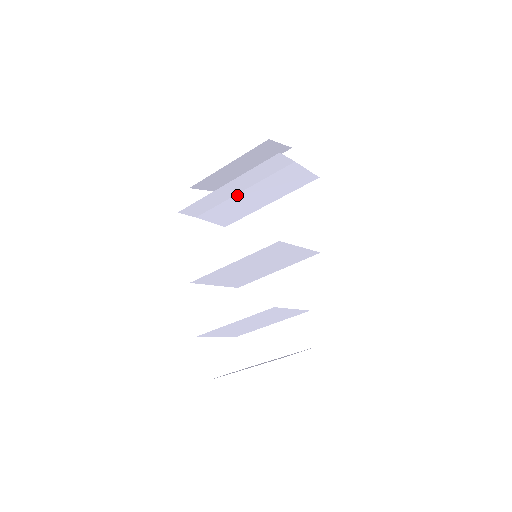
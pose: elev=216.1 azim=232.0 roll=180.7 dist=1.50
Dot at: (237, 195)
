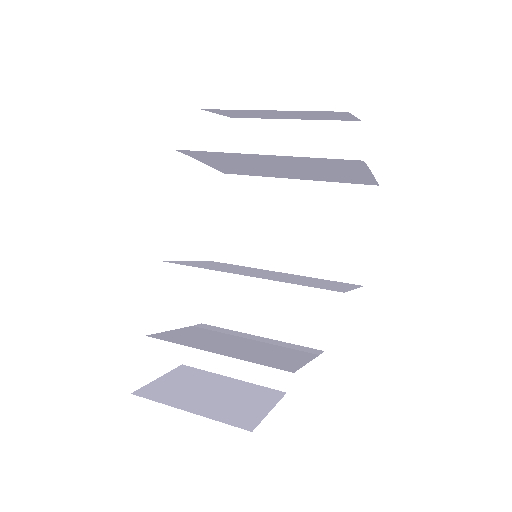
Dot at: (266, 163)
